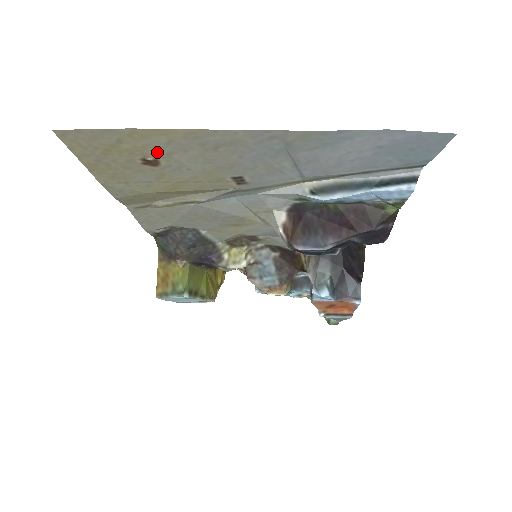
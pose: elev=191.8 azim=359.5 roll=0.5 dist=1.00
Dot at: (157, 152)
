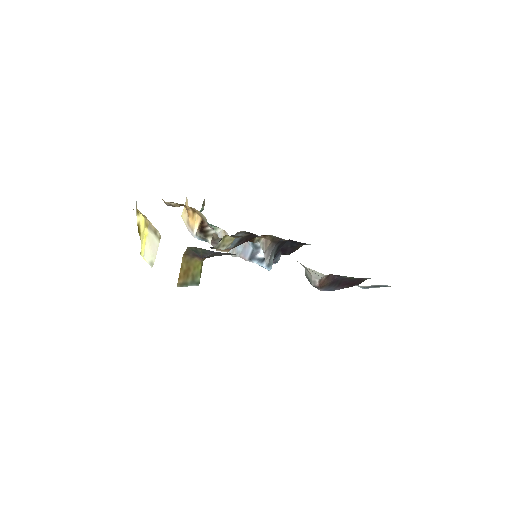
Dot at: occluded
